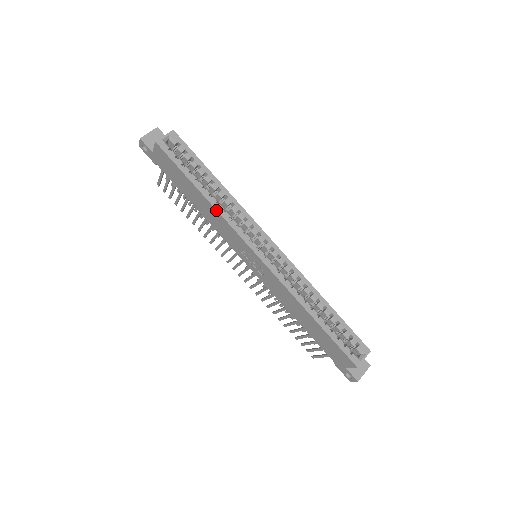
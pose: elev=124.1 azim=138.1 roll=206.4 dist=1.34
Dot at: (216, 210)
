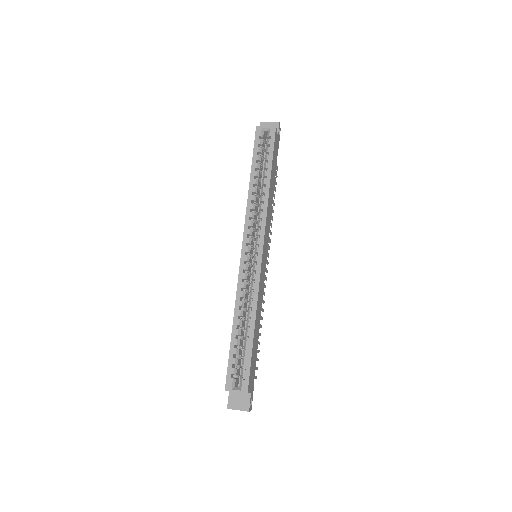
Dot at: (248, 197)
